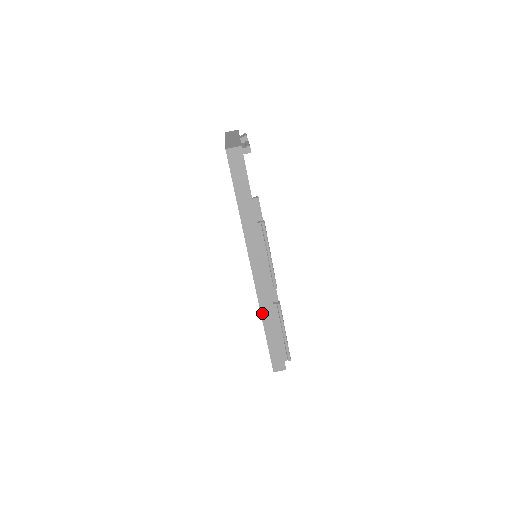
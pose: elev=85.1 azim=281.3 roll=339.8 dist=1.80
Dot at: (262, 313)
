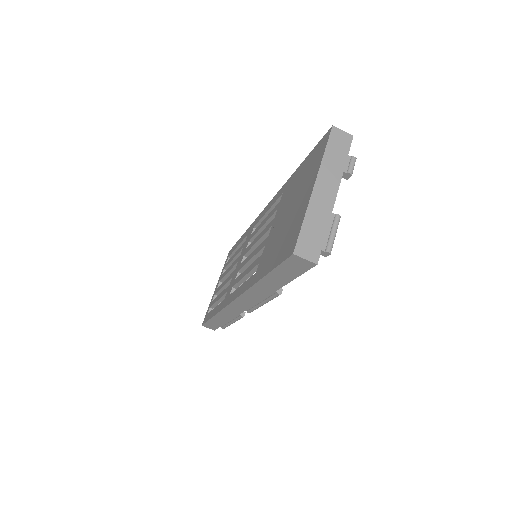
Dot at: (220, 312)
